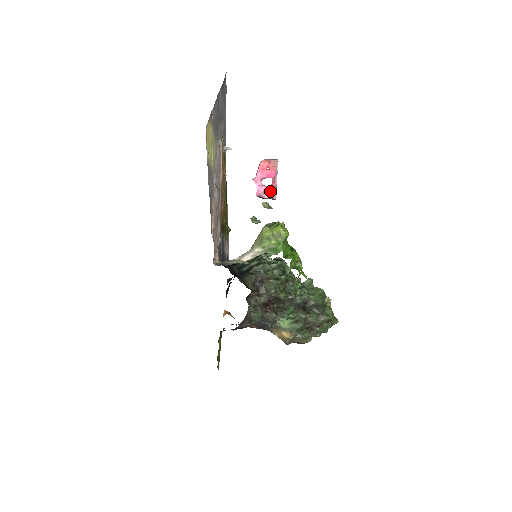
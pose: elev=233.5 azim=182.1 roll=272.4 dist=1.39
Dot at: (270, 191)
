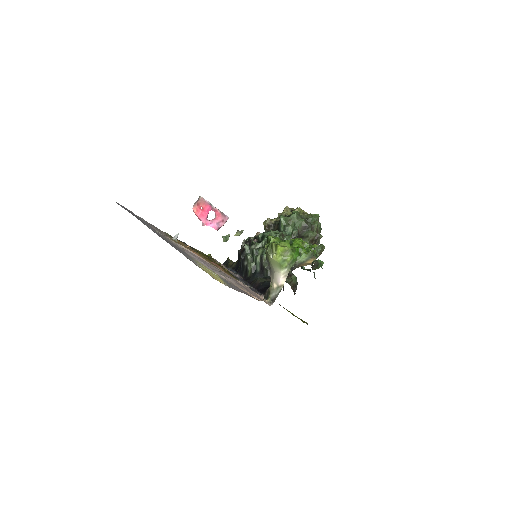
Dot at: (221, 219)
